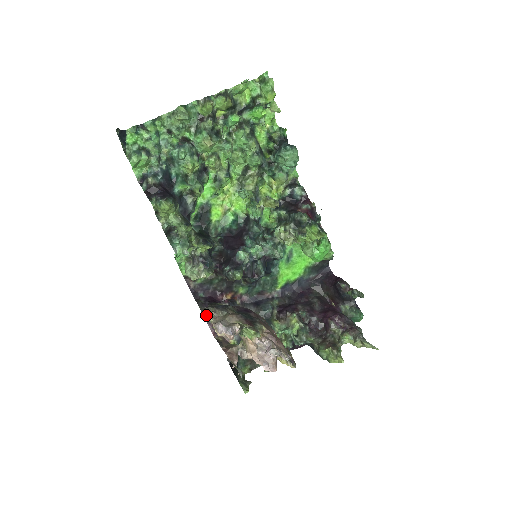
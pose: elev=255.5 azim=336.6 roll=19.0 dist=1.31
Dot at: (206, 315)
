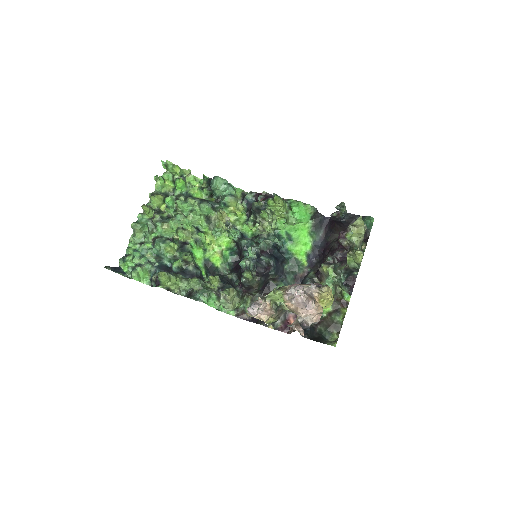
Dot at: (270, 325)
